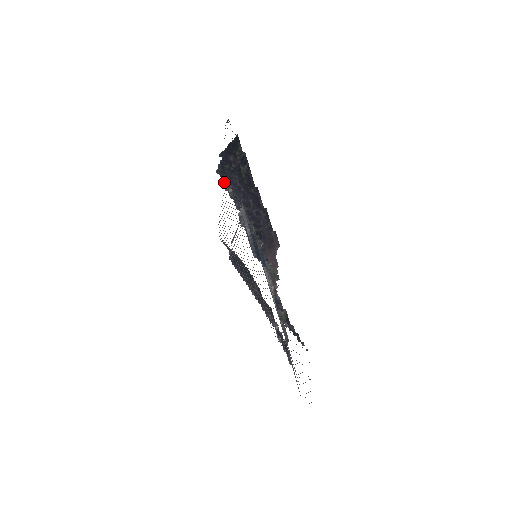
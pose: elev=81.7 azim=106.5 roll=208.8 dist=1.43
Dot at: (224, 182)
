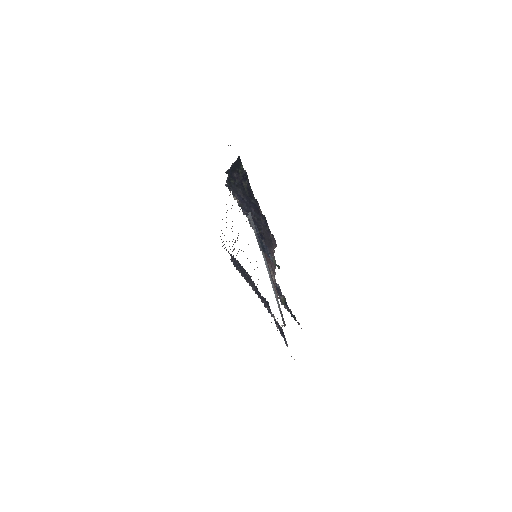
Dot at: (233, 194)
